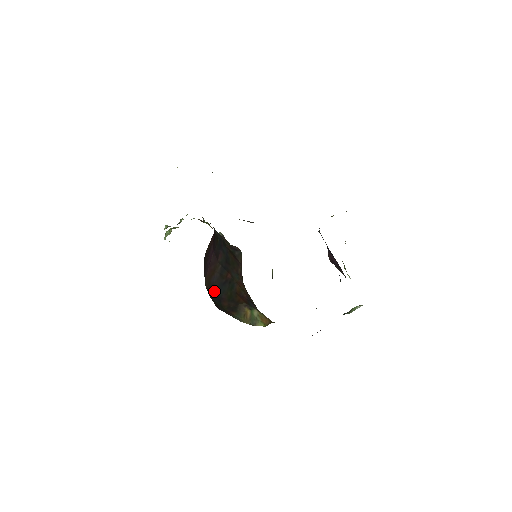
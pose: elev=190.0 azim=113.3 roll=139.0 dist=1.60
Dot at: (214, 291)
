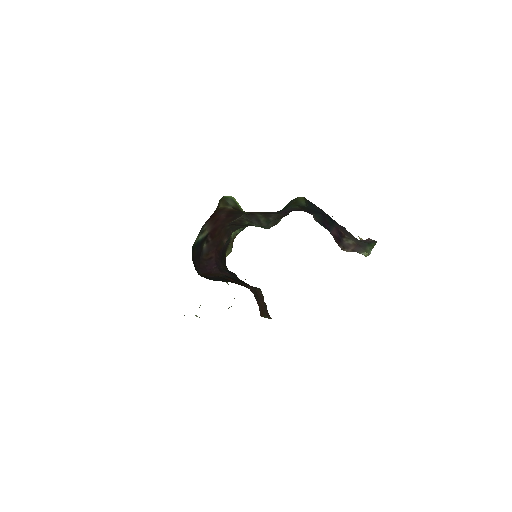
Dot at: (207, 278)
